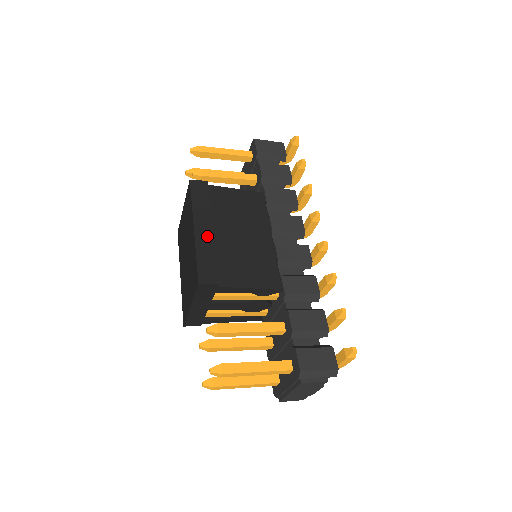
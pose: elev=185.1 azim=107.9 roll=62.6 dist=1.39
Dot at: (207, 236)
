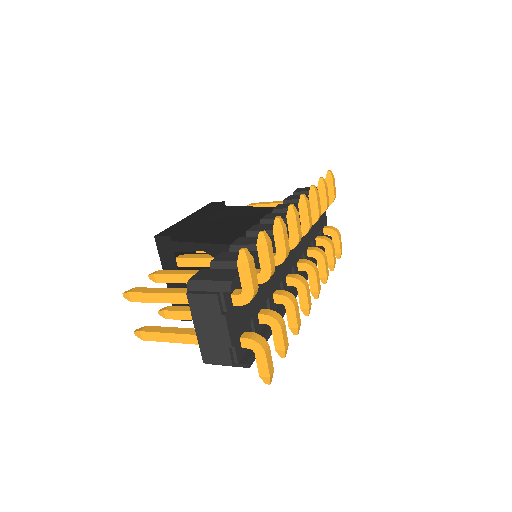
Dot at: (191, 219)
